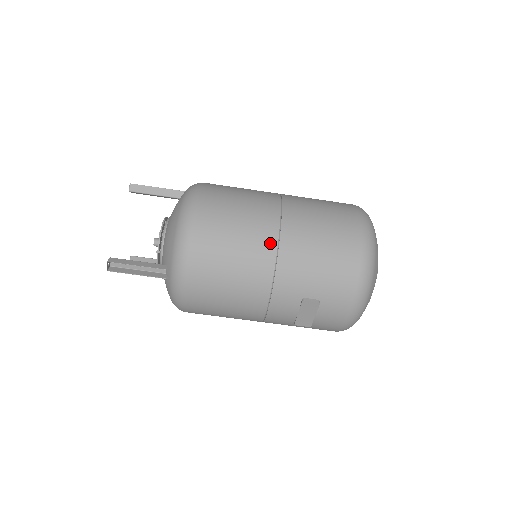
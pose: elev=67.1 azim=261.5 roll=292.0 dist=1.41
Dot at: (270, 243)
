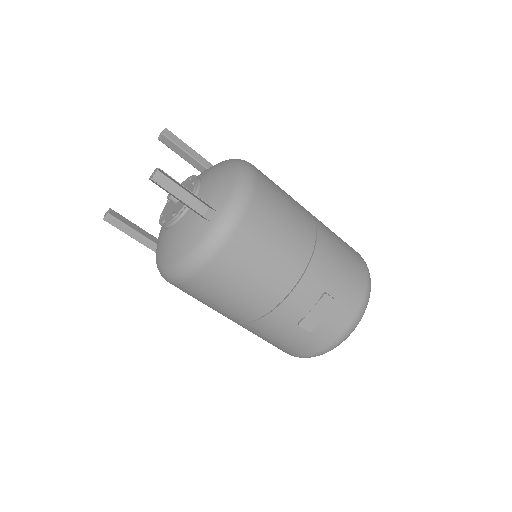
Dot at: (311, 228)
